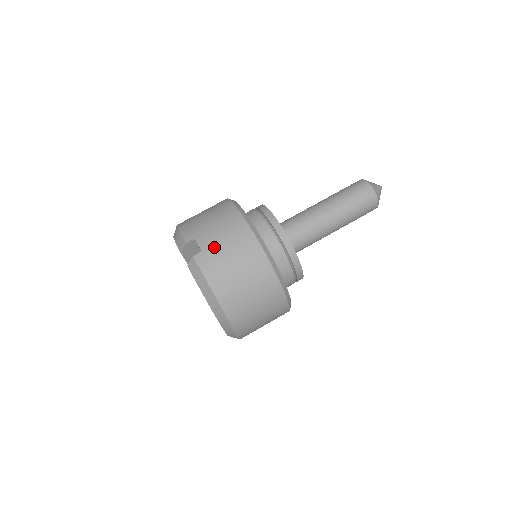
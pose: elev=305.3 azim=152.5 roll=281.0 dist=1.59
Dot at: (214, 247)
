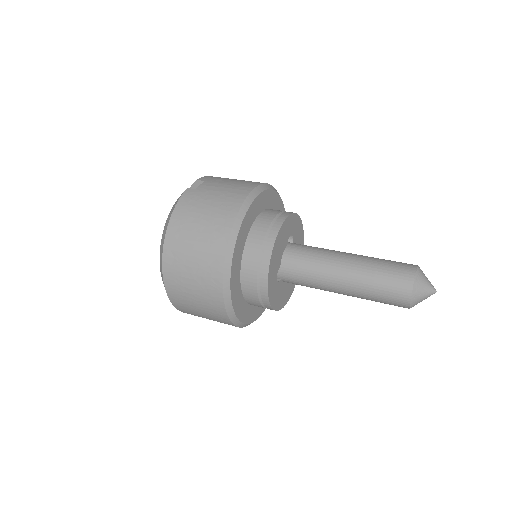
Dot at: (206, 192)
